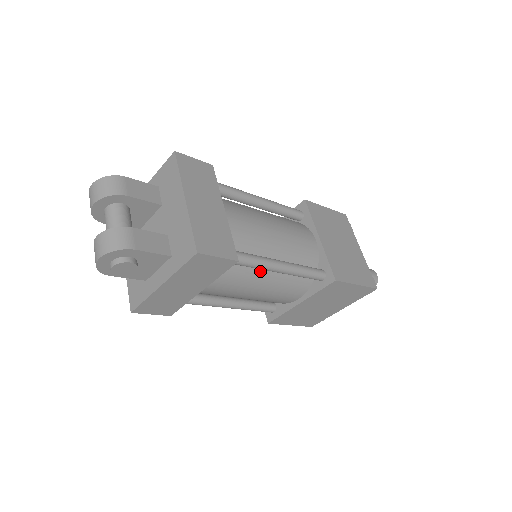
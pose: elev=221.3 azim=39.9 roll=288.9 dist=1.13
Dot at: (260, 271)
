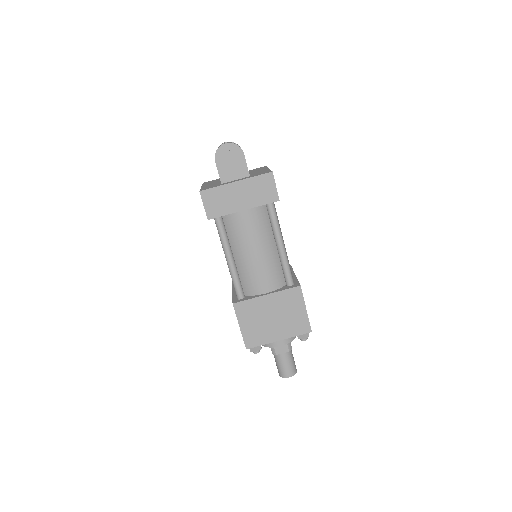
Dot at: (270, 238)
